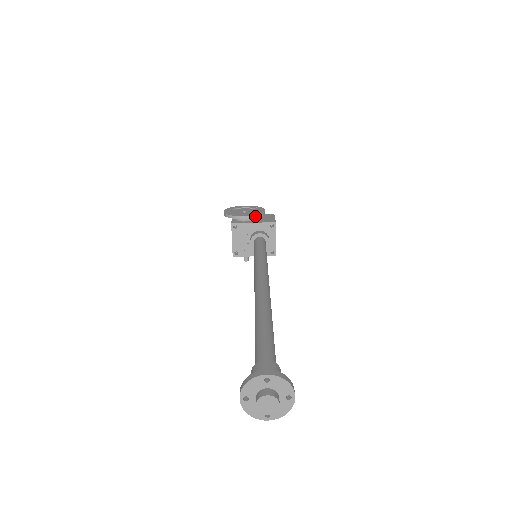
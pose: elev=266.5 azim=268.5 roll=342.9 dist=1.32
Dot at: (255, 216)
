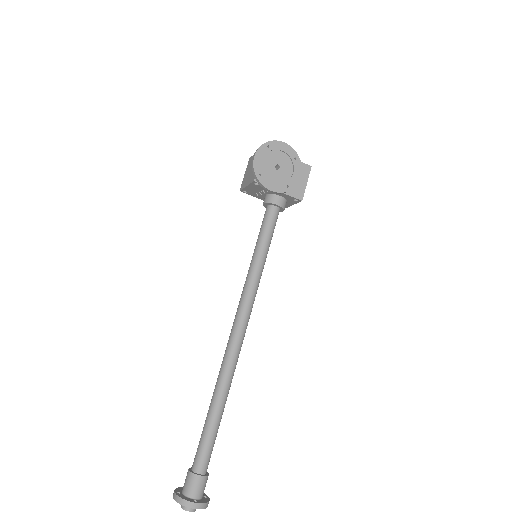
Dot at: (284, 192)
